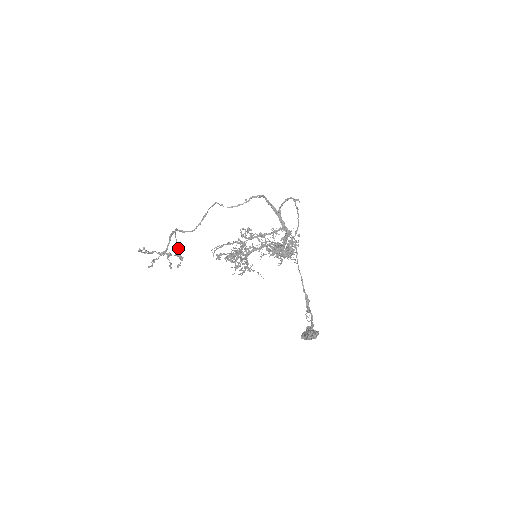
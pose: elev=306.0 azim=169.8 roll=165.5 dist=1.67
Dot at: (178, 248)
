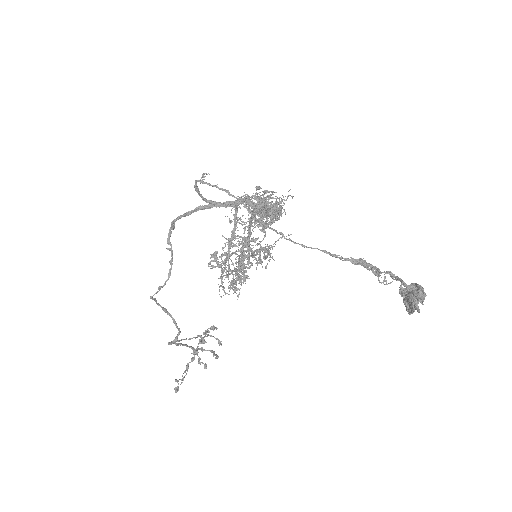
Dot at: occluded
